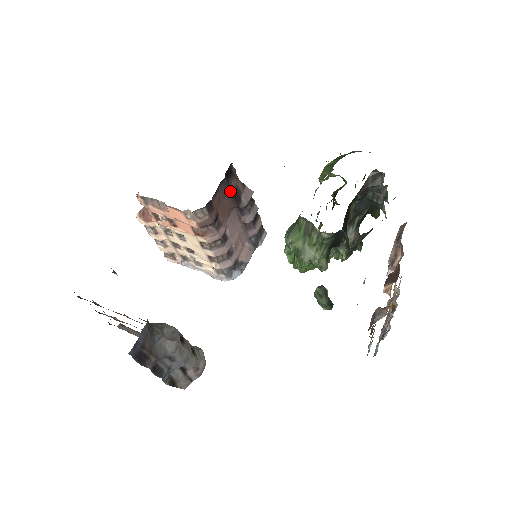
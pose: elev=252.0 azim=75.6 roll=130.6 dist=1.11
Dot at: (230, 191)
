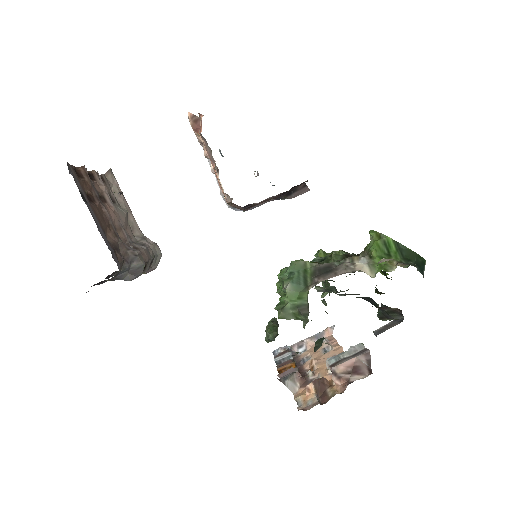
Dot at: occluded
